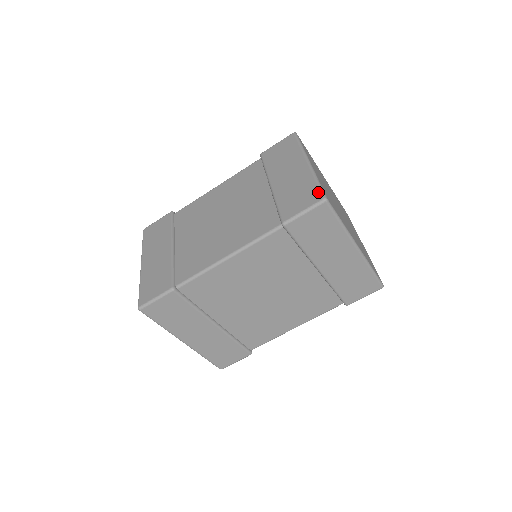
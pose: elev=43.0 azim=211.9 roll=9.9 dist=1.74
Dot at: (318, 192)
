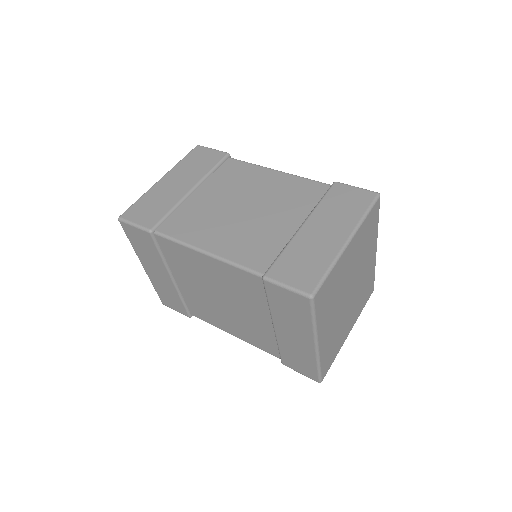
Dot at: (315, 283)
